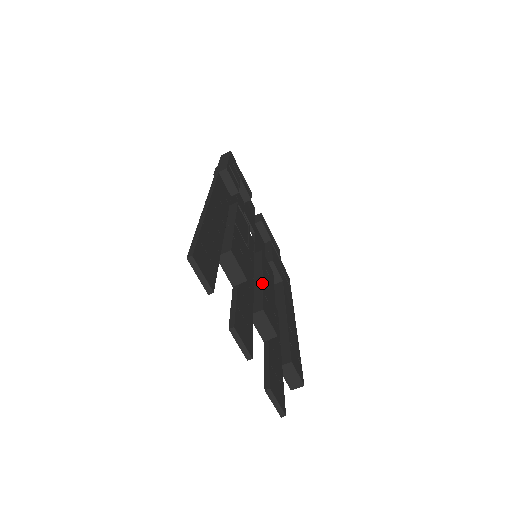
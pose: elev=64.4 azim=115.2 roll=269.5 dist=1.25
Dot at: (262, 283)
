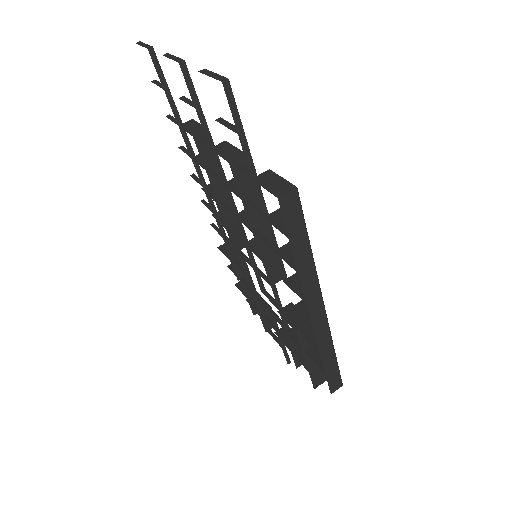
Dot at: occluded
